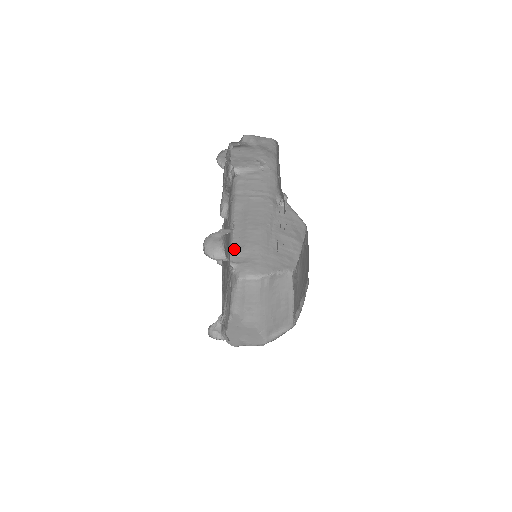
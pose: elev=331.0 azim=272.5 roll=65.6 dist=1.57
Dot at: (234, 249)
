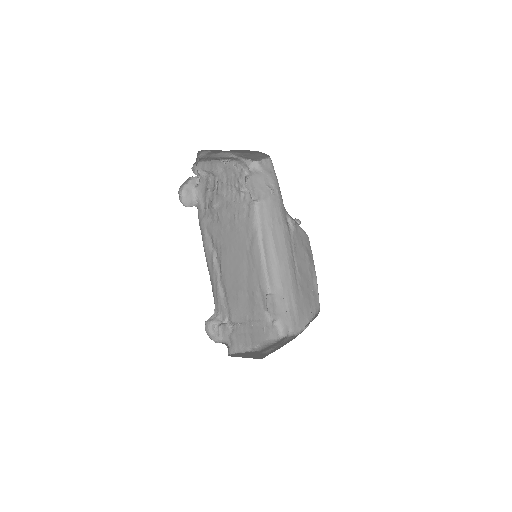
Dot at: (272, 294)
